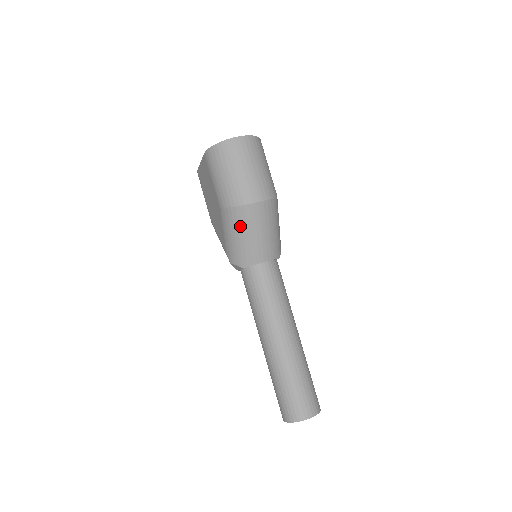
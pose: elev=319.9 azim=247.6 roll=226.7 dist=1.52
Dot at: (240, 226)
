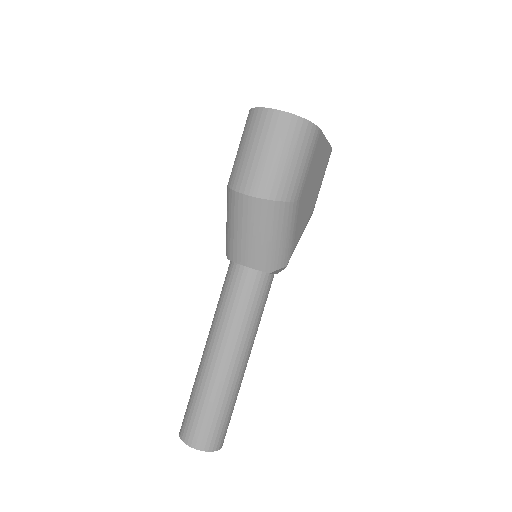
Dot at: (230, 212)
